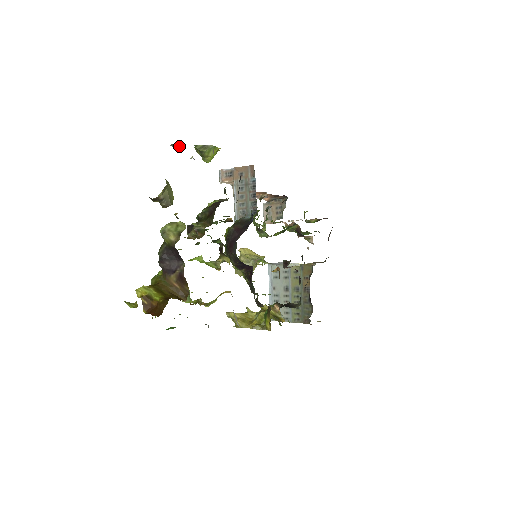
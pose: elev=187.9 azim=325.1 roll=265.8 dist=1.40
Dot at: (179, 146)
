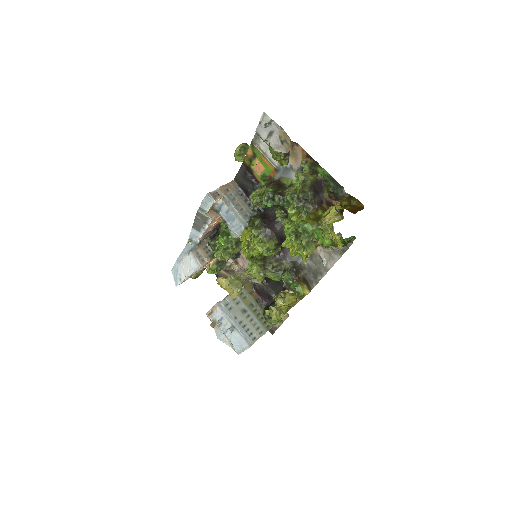
Dot at: (268, 125)
